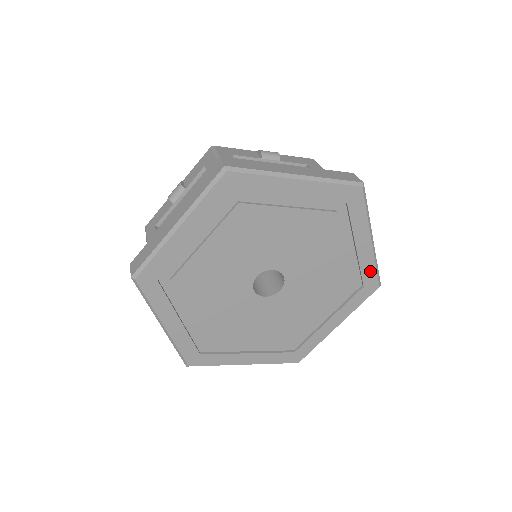
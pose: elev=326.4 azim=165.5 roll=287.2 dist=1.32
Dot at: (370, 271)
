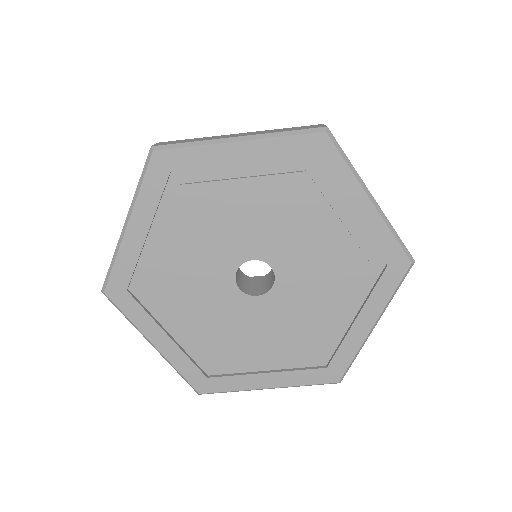
Dot at: (388, 243)
